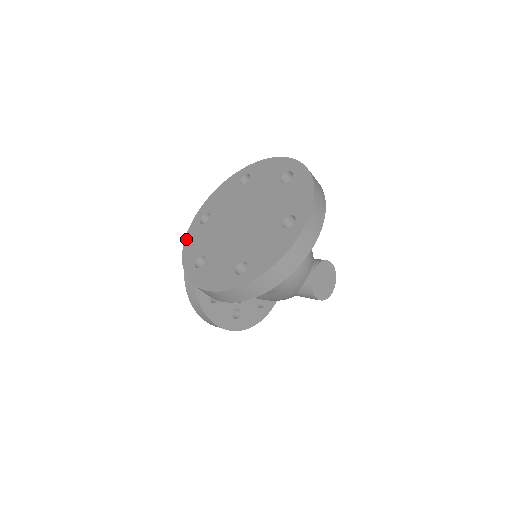
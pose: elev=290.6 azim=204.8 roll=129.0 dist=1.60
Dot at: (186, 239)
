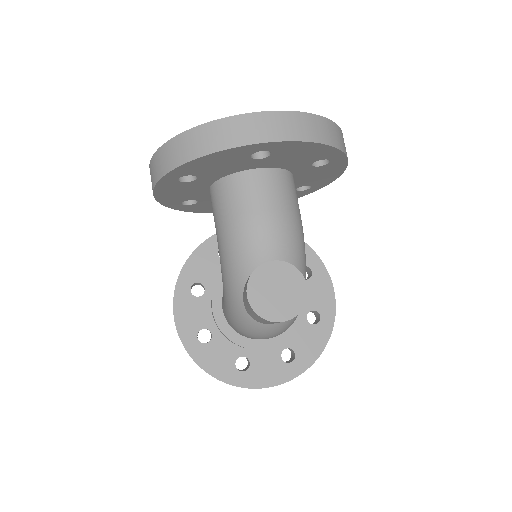
Dot at: occluded
